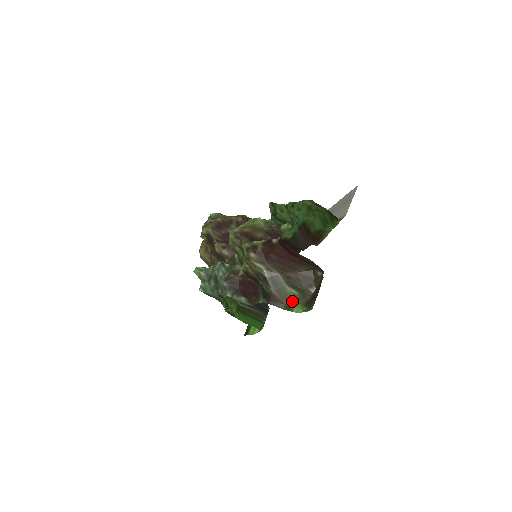
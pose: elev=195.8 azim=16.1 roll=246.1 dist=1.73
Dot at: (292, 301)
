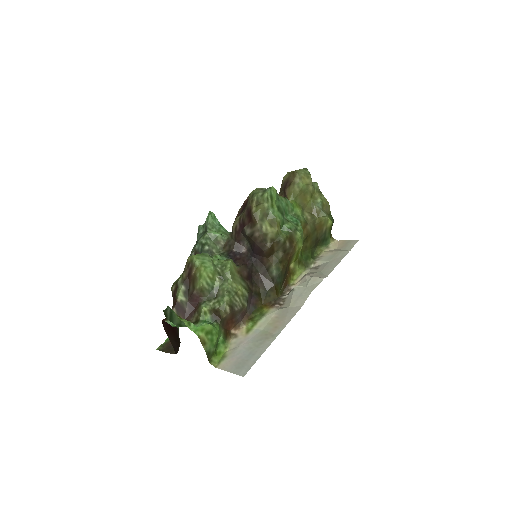
Dot at: occluded
